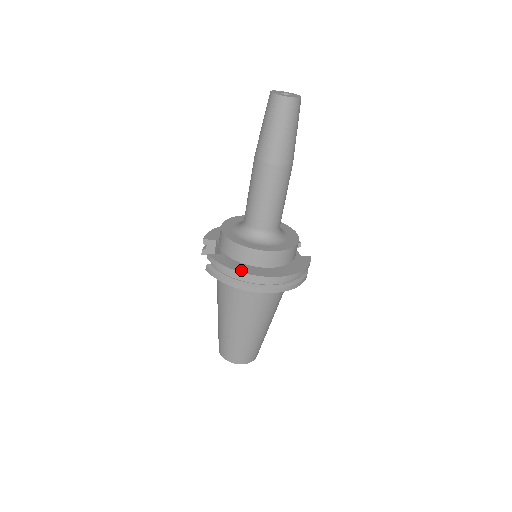
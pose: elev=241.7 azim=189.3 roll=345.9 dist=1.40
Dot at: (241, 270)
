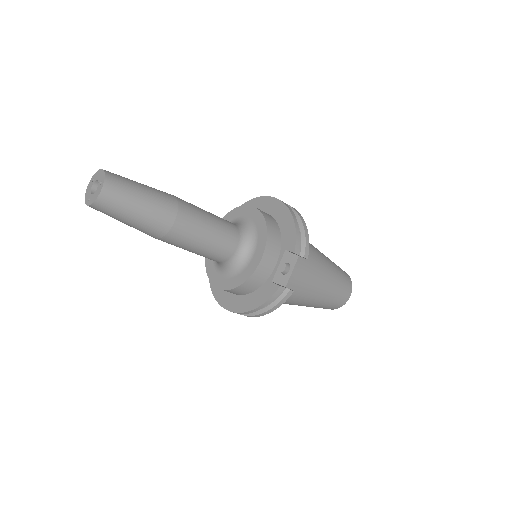
Dot at: (213, 288)
